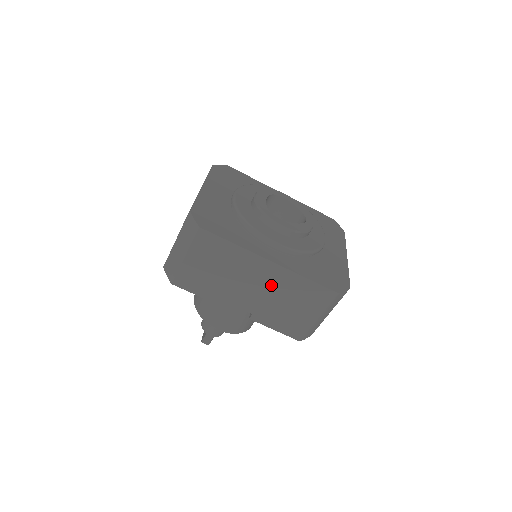
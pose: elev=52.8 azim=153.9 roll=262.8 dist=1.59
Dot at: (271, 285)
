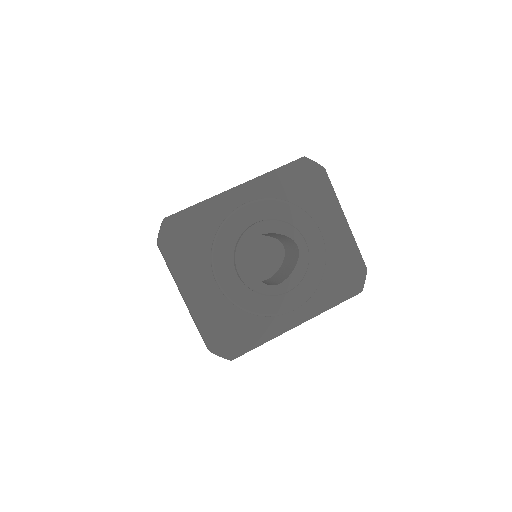
Dot at: occluded
